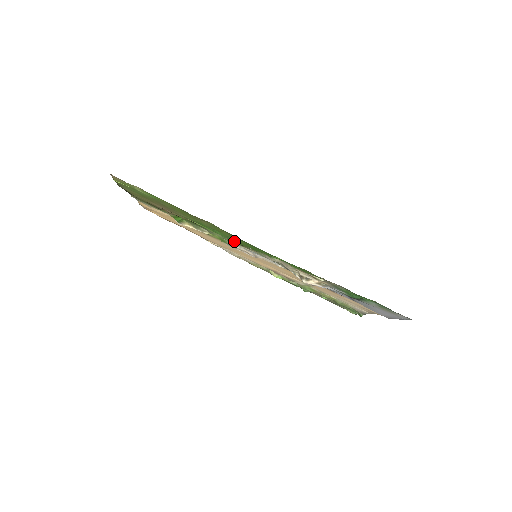
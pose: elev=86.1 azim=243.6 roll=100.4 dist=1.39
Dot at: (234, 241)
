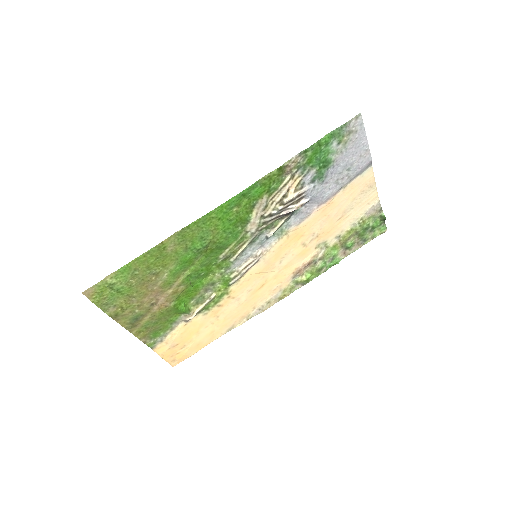
Dot at: (216, 243)
